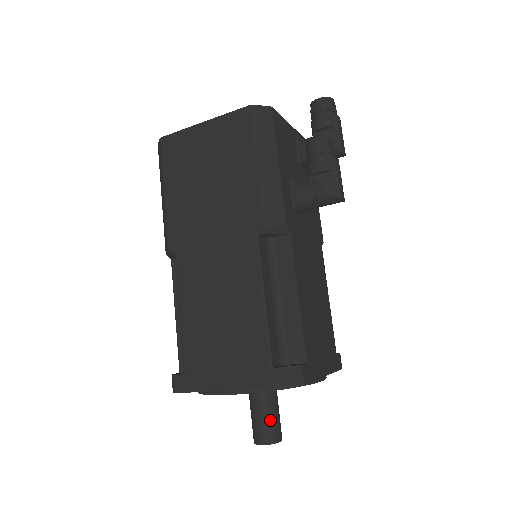
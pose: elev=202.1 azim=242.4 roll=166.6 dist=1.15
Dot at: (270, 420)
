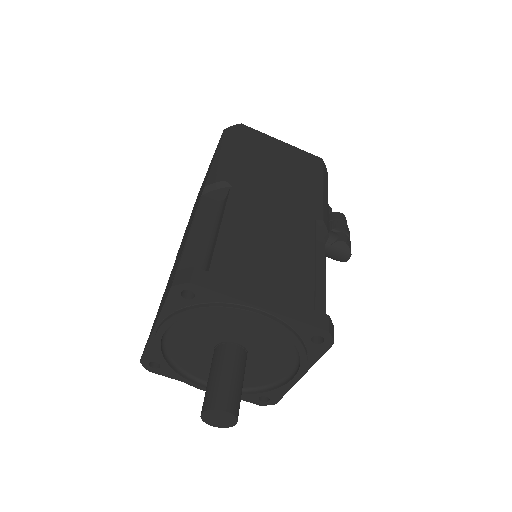
Dot at: (240, 390)
